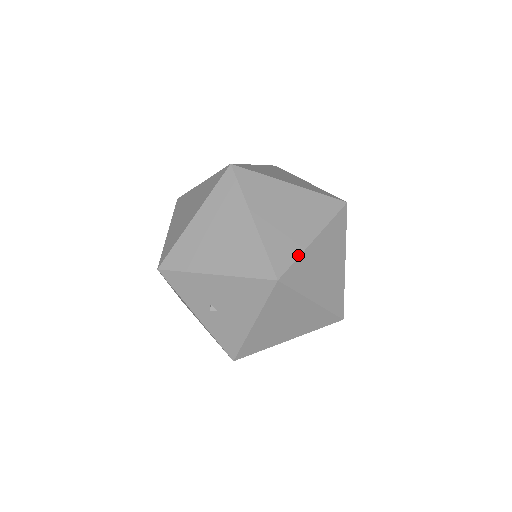
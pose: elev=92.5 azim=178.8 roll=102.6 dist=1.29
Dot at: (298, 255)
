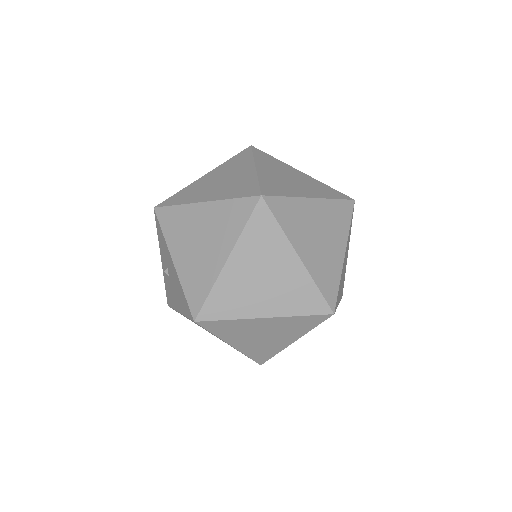
Dot at: (233, 318)
